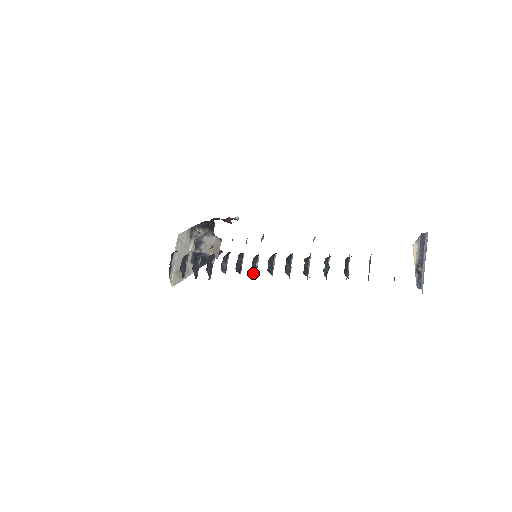
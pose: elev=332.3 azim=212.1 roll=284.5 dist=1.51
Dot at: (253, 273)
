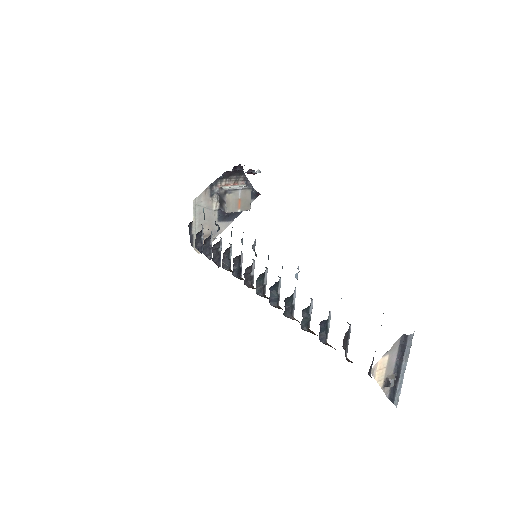
Dot at: (247, 285)
